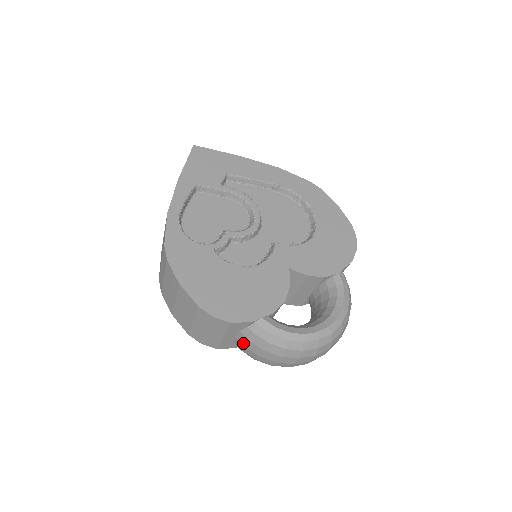
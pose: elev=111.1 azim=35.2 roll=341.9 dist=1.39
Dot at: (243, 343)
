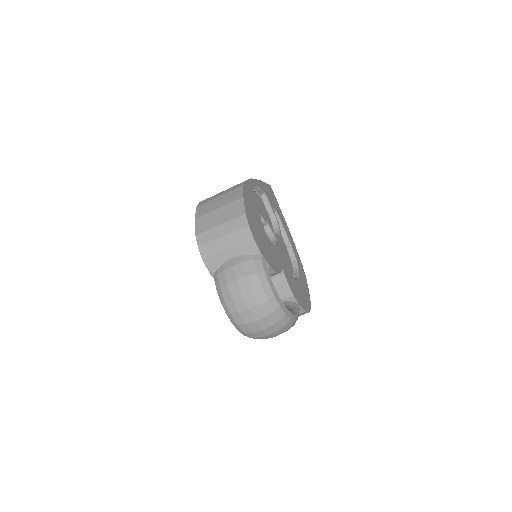
Dot at: (235, 264)
